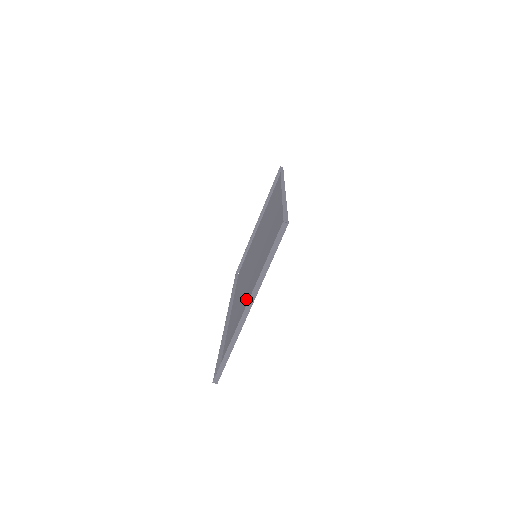
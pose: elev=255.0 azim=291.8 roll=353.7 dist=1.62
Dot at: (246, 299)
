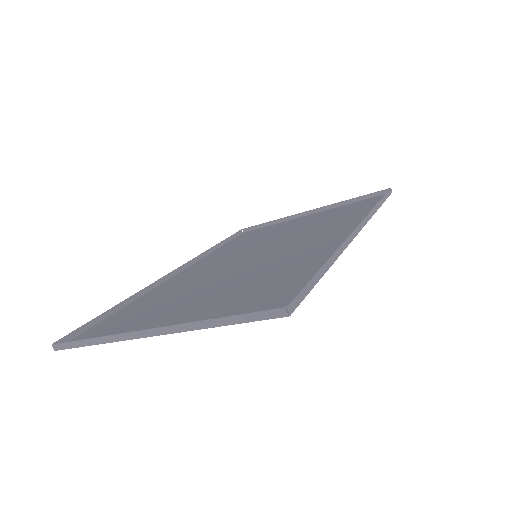
Dot at: (181, 301)
